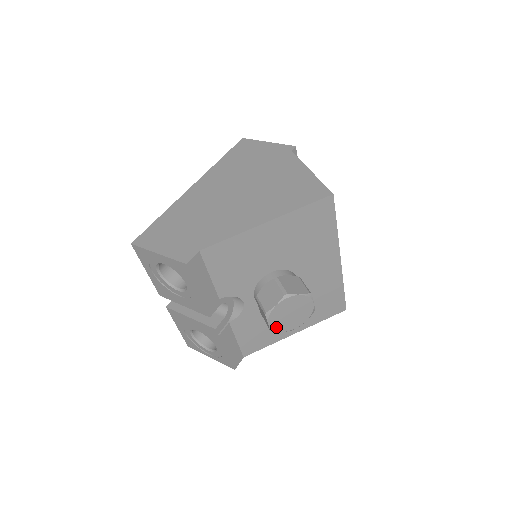
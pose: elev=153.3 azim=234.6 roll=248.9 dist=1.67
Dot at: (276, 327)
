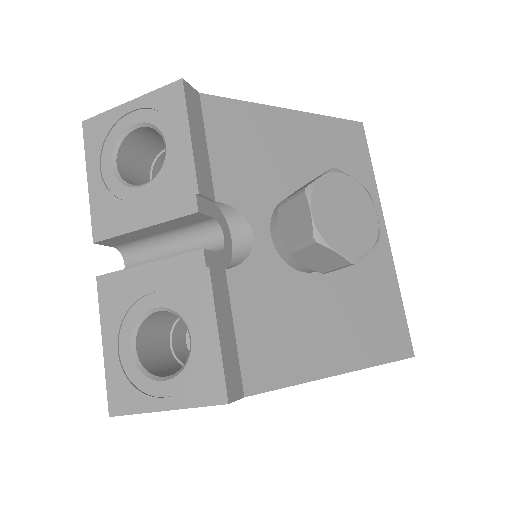
Dot at: (323, 231)
